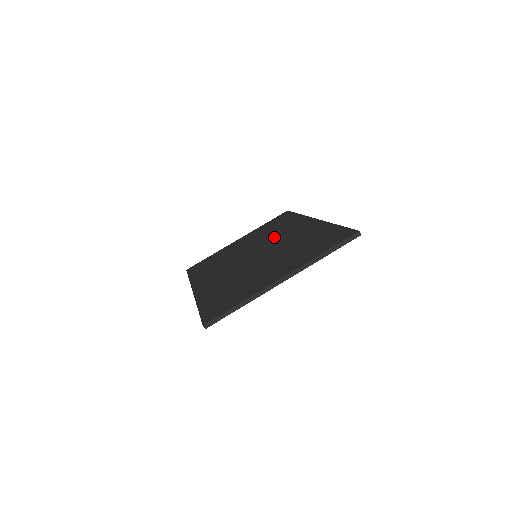
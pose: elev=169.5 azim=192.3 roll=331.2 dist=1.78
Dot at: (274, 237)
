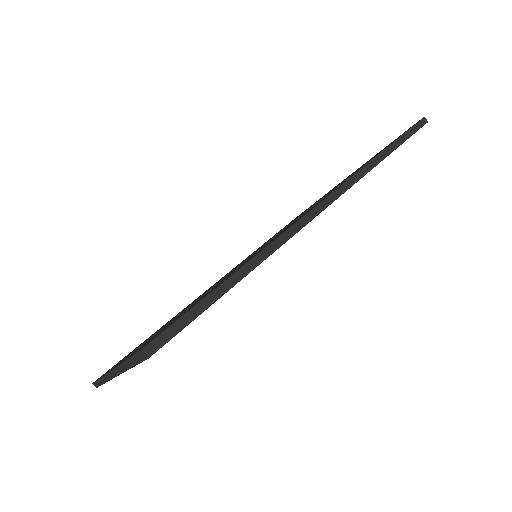
Dot at: occluded
